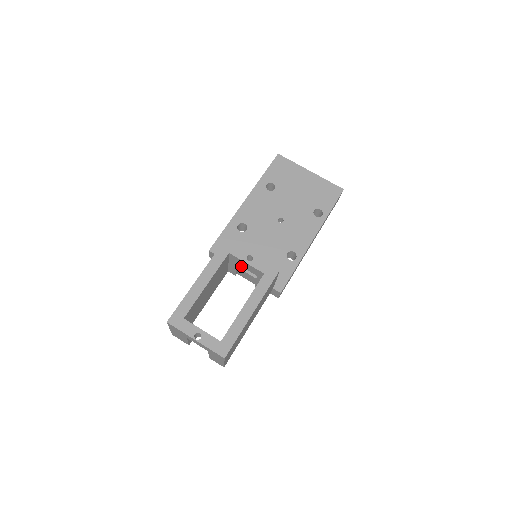
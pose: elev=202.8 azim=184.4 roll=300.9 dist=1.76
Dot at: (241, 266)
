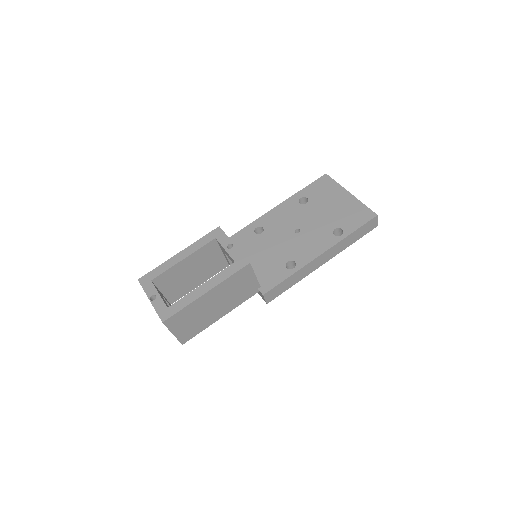
Dot at: occluded
